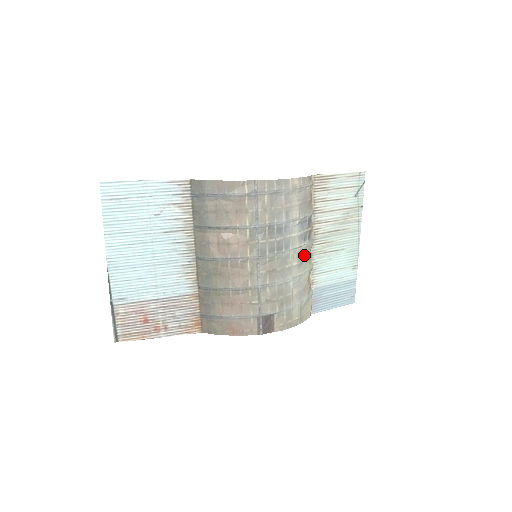
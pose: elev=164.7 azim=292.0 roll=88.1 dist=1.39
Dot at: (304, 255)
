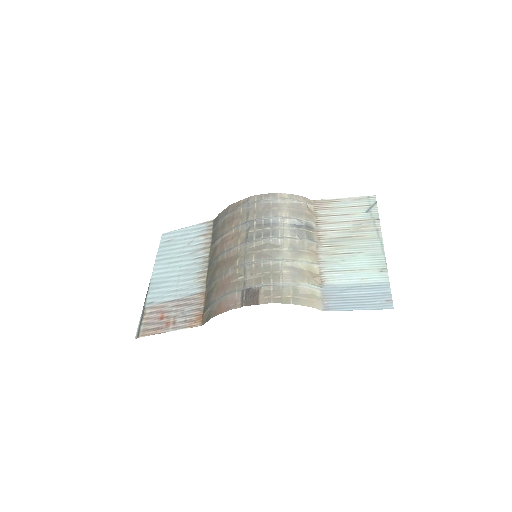
Dot at: (300, 247)
